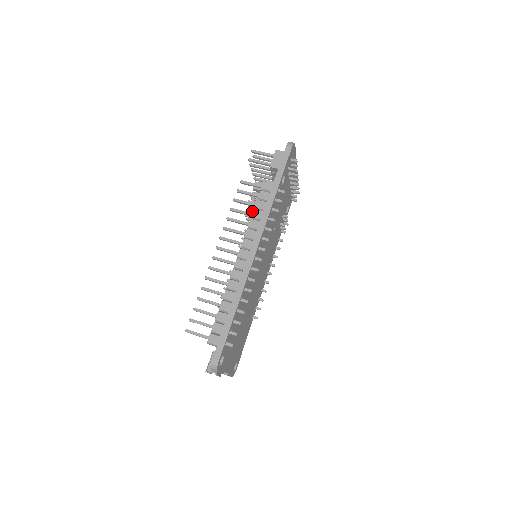
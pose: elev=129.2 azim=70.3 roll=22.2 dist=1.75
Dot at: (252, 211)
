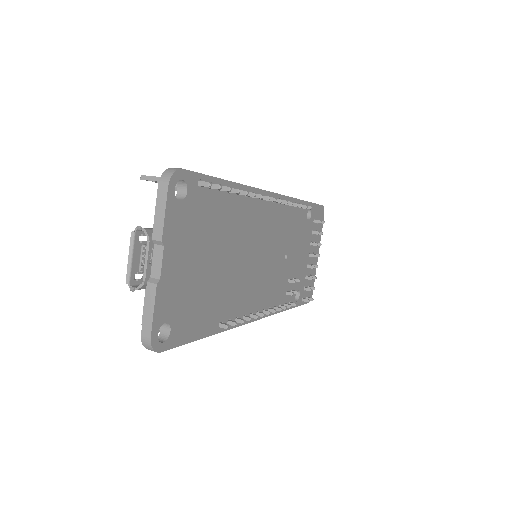
Dot at: occluded
